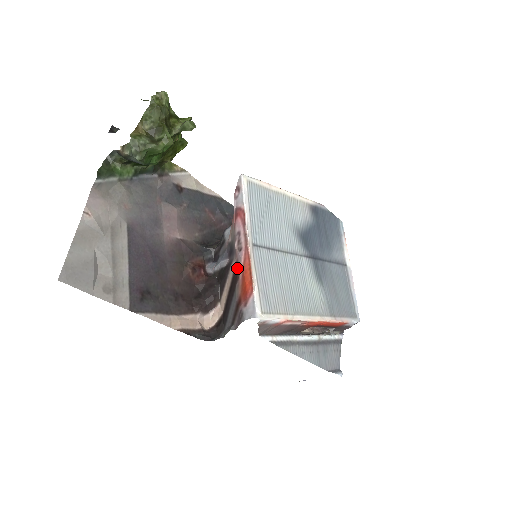
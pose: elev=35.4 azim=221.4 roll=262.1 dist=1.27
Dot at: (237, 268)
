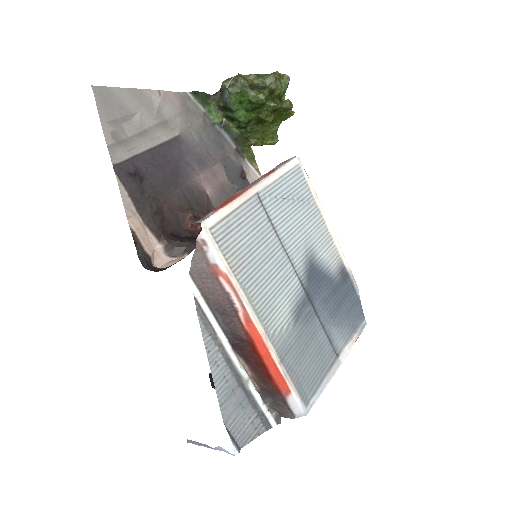
Dot at: occluded
